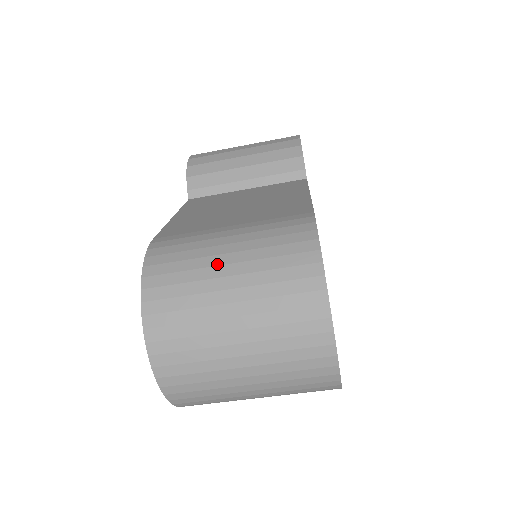
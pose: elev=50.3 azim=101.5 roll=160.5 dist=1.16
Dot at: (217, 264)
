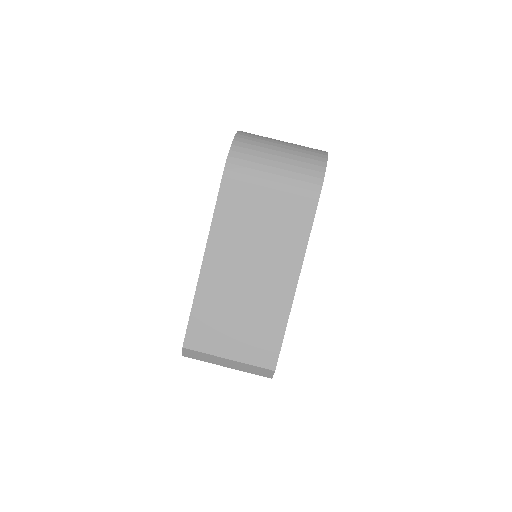
Dot at: occluded
